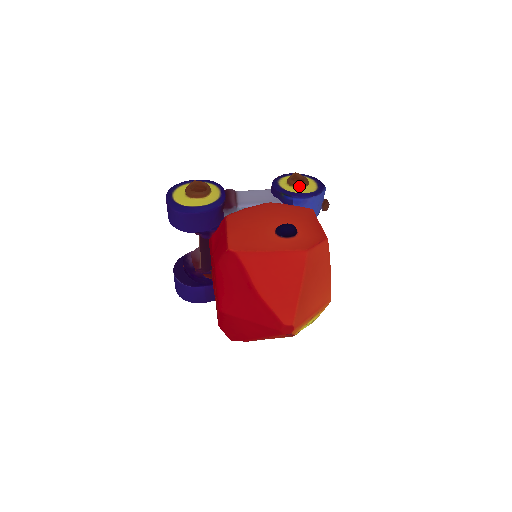
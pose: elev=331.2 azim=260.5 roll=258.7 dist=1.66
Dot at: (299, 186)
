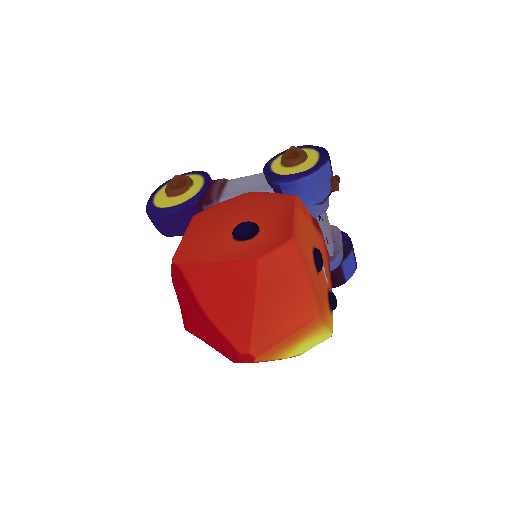
Dot at: (291, 165)
